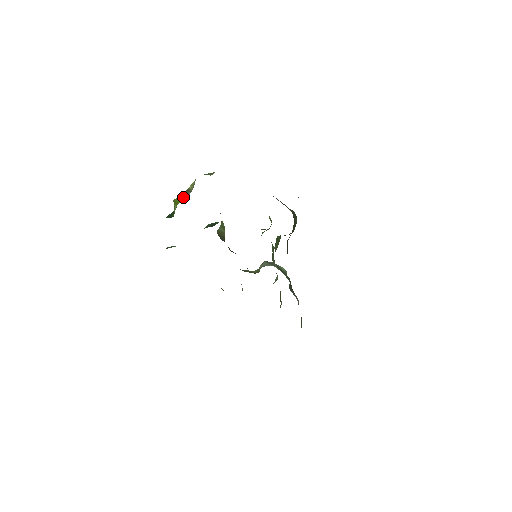
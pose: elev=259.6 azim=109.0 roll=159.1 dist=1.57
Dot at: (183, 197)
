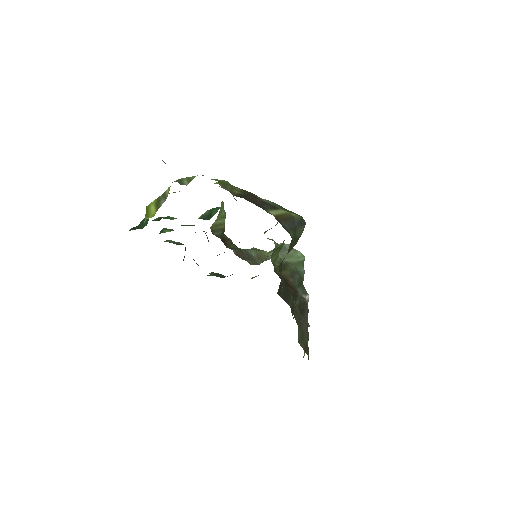
Dot at: (154, 208)
